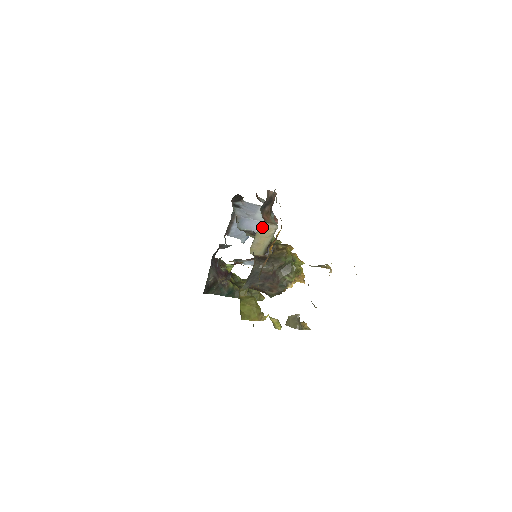
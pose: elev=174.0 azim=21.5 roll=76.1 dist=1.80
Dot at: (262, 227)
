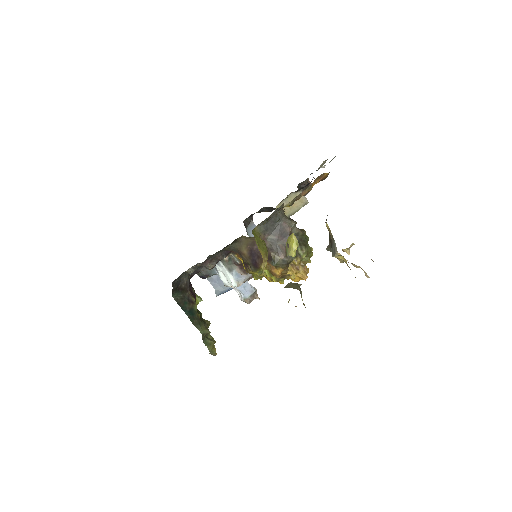
Dot at: (297, 192)
